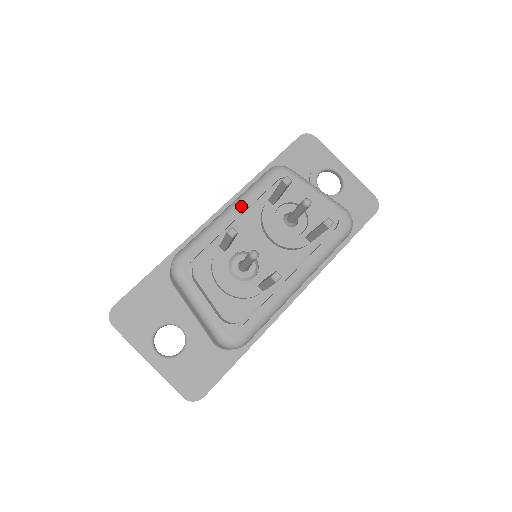
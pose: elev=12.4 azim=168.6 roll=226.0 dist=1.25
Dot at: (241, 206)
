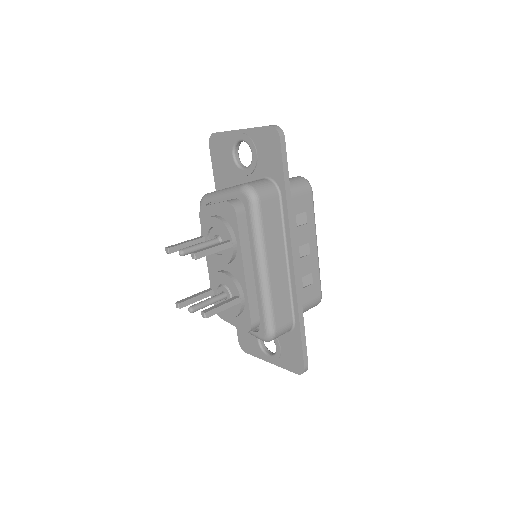
Dot at: occluded
